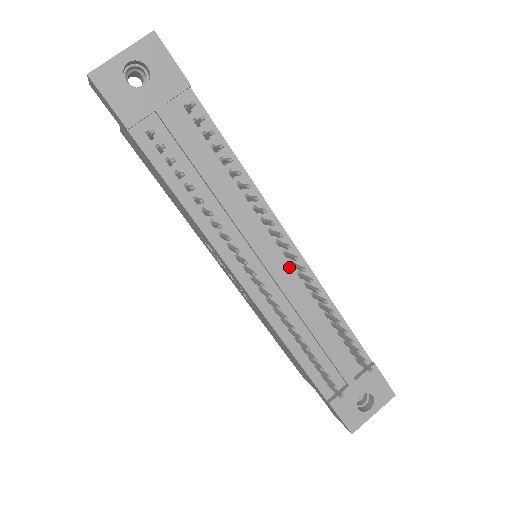
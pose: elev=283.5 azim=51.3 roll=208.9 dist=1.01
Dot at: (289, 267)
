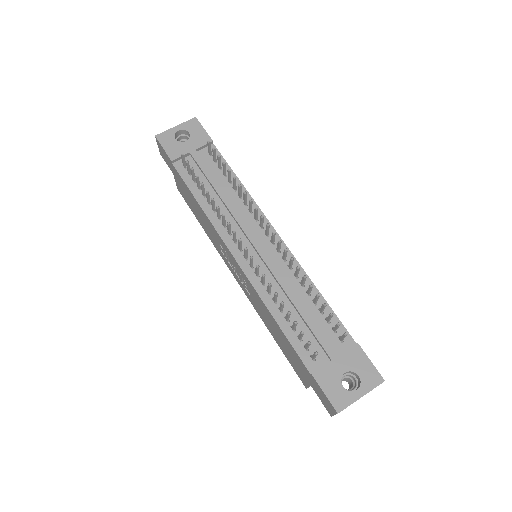
Dot at: (275, 252)
